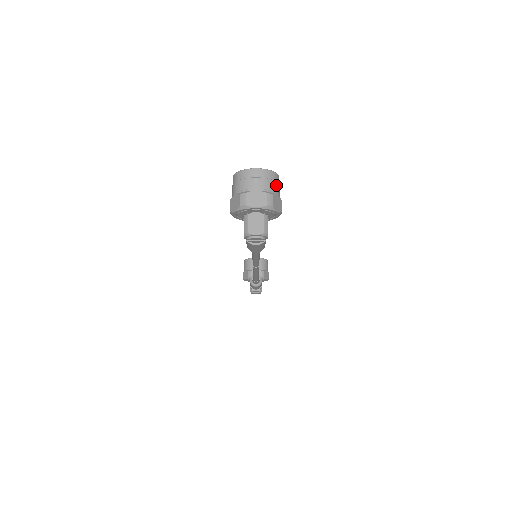
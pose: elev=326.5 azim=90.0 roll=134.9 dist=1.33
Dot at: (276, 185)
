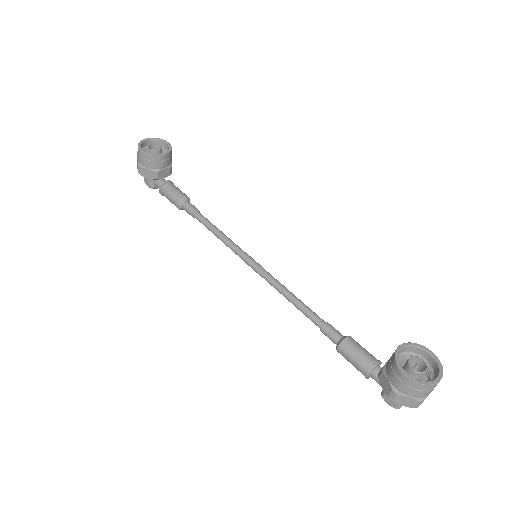
Dot at: (435, 369)
